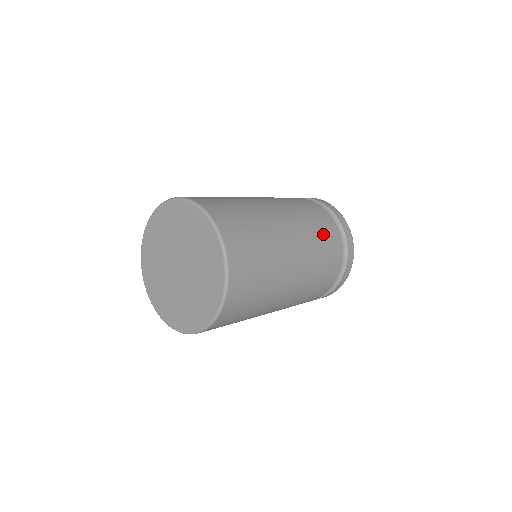
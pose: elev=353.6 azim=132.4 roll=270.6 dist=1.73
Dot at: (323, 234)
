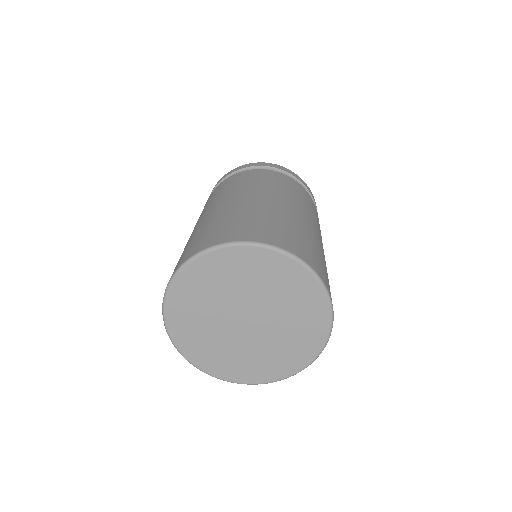
Dot at: (317, 218)
